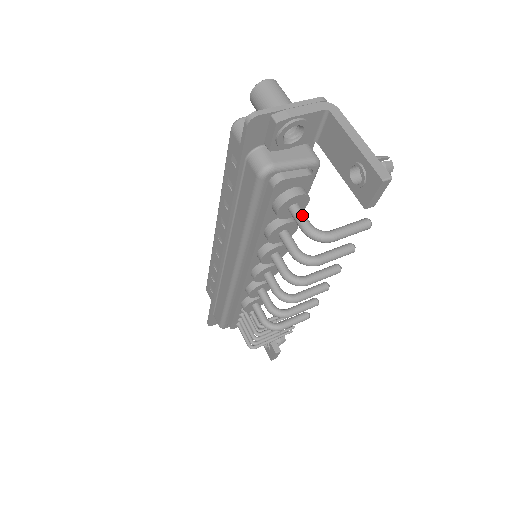
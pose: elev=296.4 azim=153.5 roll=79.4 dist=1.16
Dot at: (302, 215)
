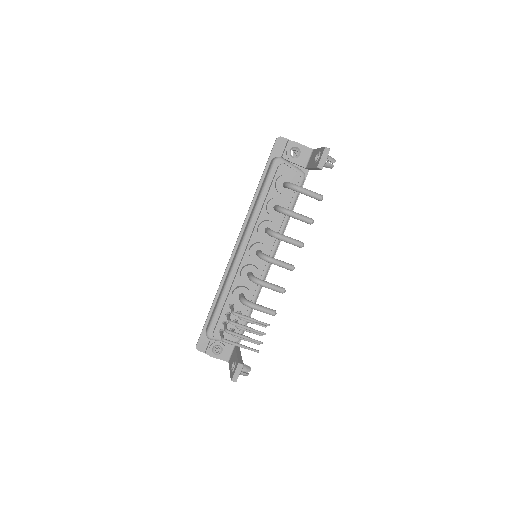
Dot at: occluded
